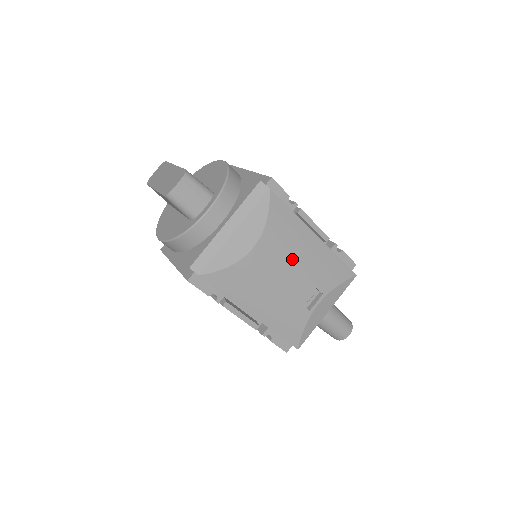
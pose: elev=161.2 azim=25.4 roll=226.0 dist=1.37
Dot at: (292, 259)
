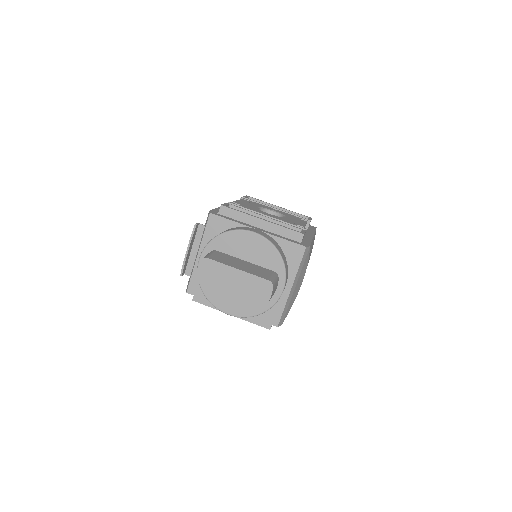
Dot at: occluded
